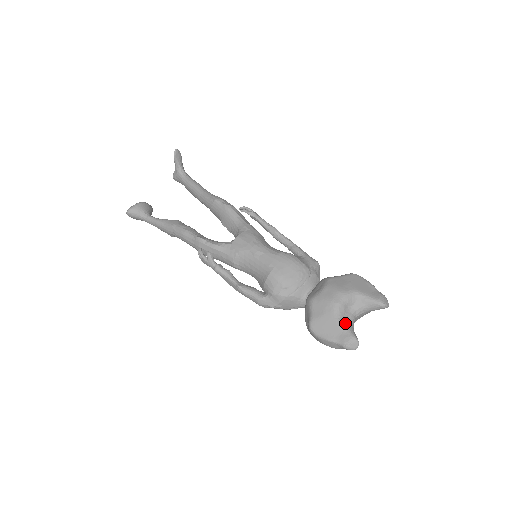
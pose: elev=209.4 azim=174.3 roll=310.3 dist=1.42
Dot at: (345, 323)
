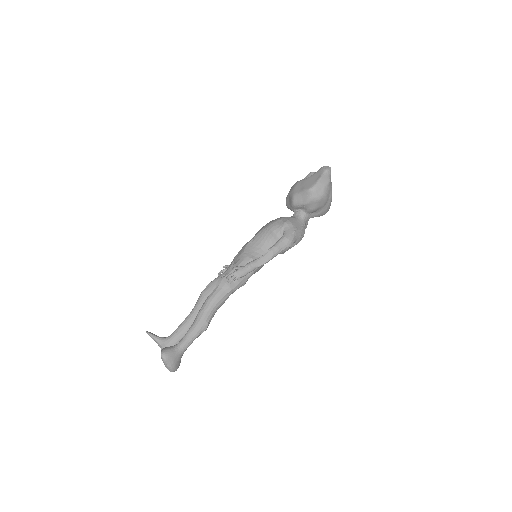
Dot at: occluded
